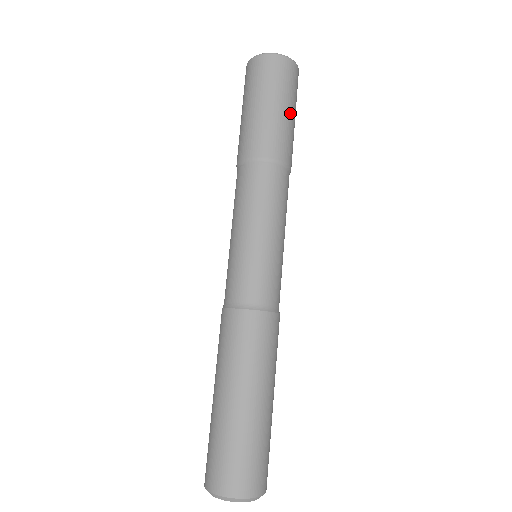
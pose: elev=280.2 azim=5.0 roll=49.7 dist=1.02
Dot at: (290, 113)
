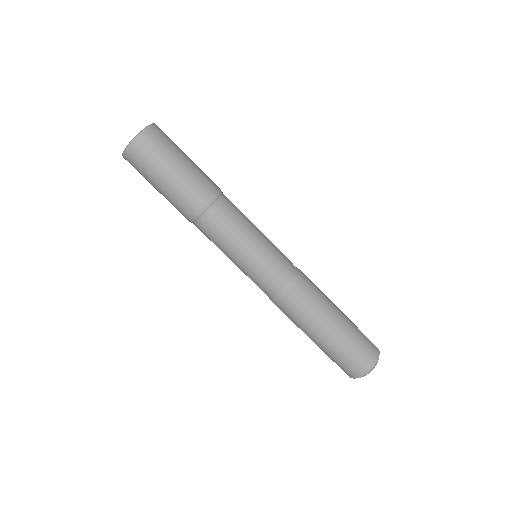
Dot at: (170, 177)
